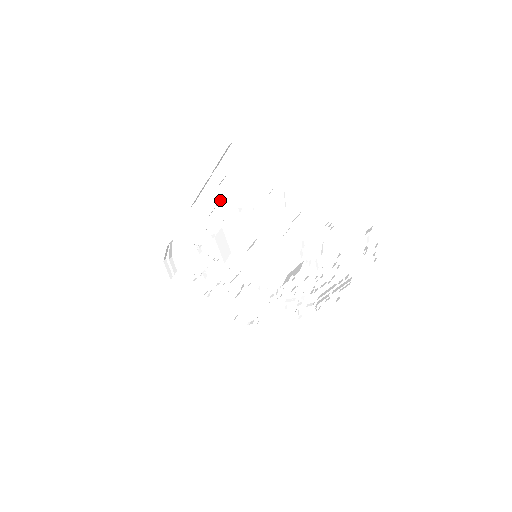
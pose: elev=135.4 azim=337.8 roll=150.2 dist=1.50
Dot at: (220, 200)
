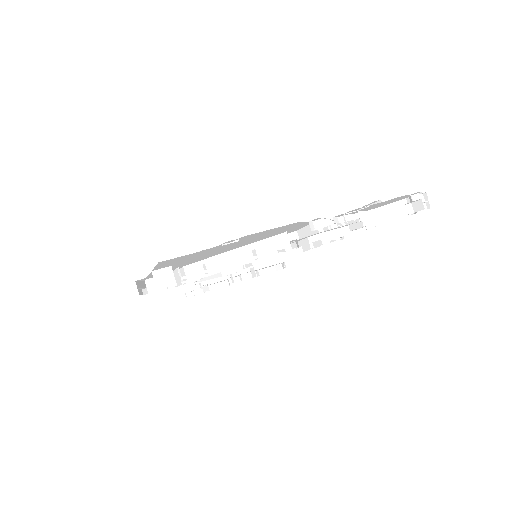
Dot at: (178, 268)
